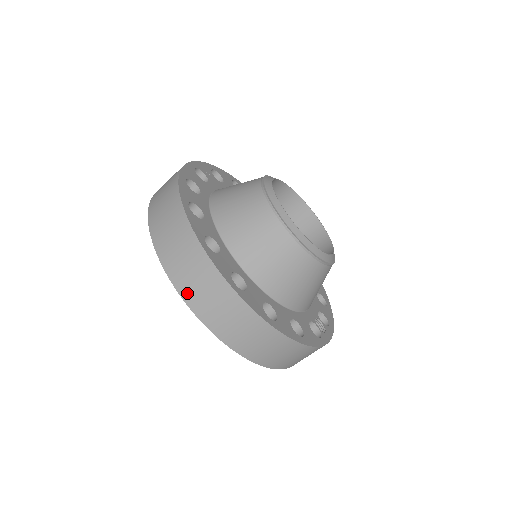
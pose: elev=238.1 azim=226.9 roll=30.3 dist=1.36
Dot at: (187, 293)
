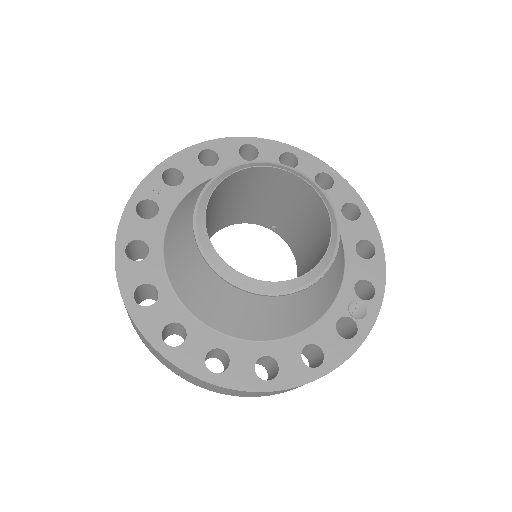
Dot at: occluded
